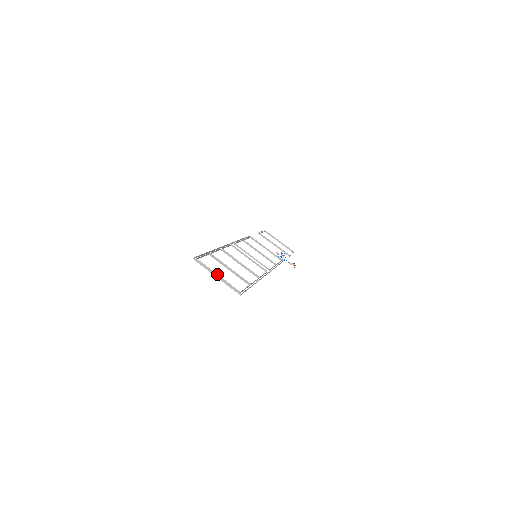
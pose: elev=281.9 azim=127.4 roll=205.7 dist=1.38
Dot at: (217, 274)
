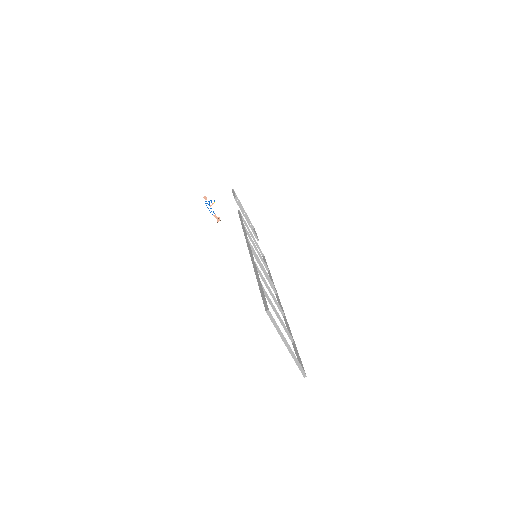
Dot at: occluded
